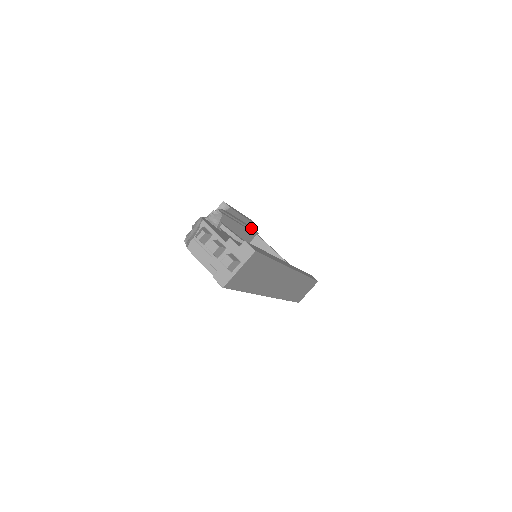
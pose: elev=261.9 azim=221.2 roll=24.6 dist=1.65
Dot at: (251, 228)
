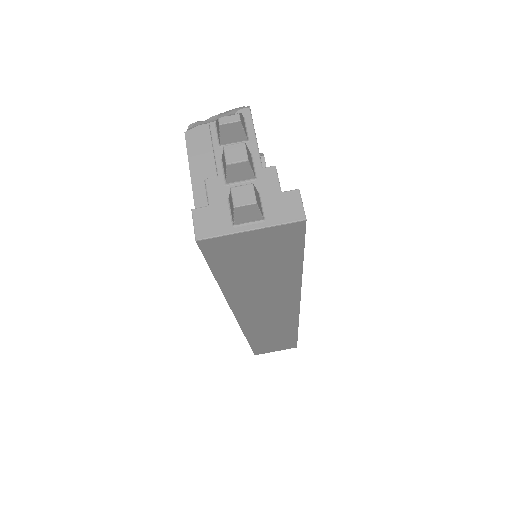
Dot at: occluded
